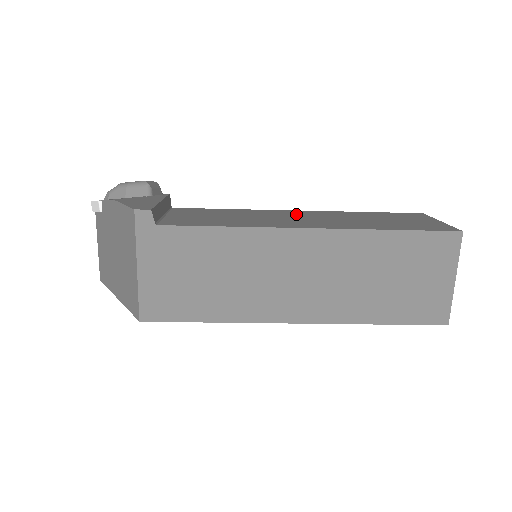
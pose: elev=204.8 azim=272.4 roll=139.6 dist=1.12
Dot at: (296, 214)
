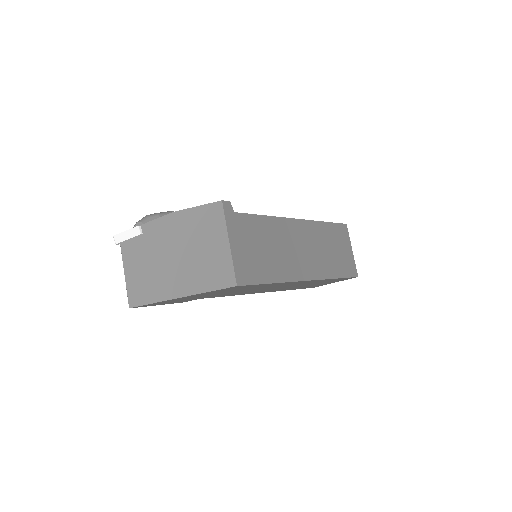
Dot at: occluded
